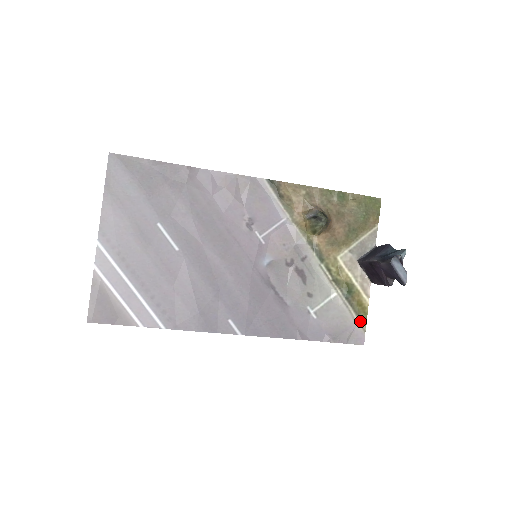
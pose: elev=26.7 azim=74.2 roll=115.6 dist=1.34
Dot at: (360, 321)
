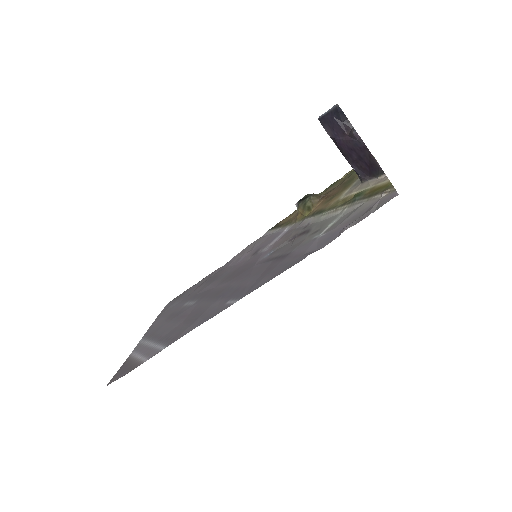
Dot at: (383, 192)
